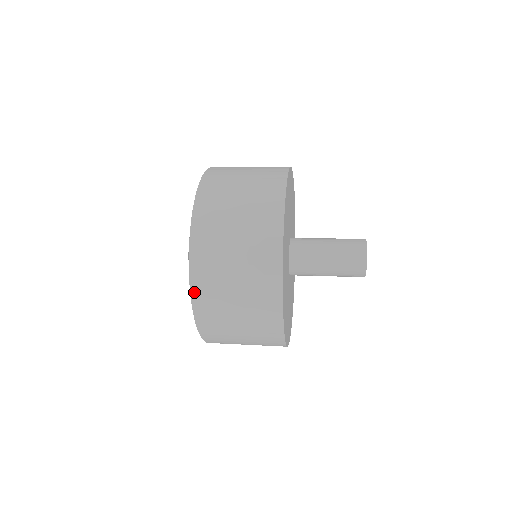
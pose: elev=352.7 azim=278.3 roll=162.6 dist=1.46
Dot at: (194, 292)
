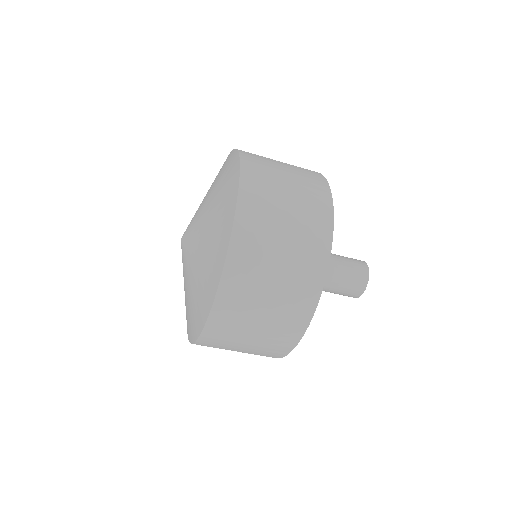
Dot at: (240, 150)
